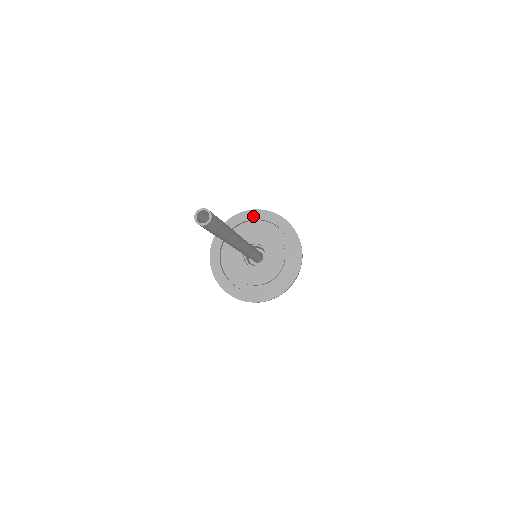
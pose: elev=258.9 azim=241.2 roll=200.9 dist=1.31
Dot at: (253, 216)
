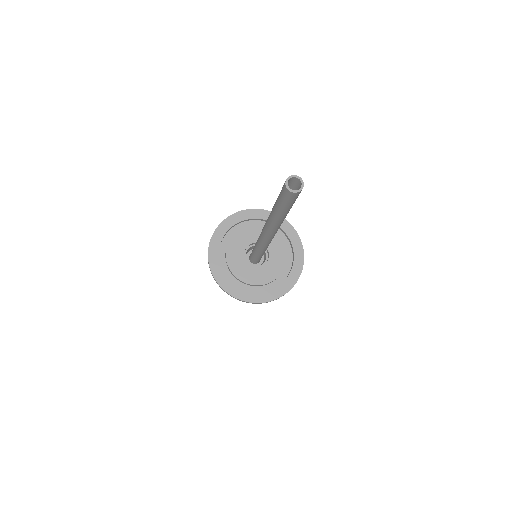
Dot at: (285, 228)
